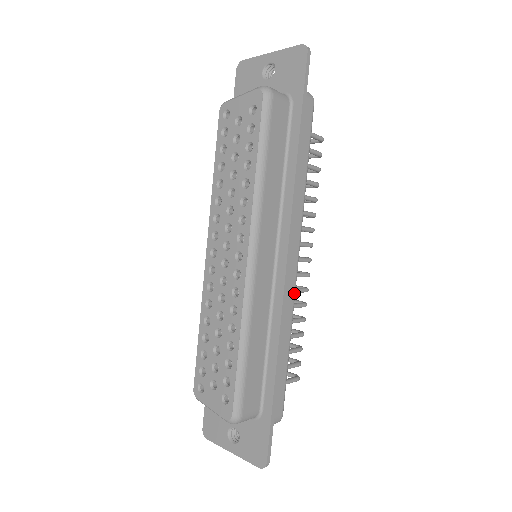
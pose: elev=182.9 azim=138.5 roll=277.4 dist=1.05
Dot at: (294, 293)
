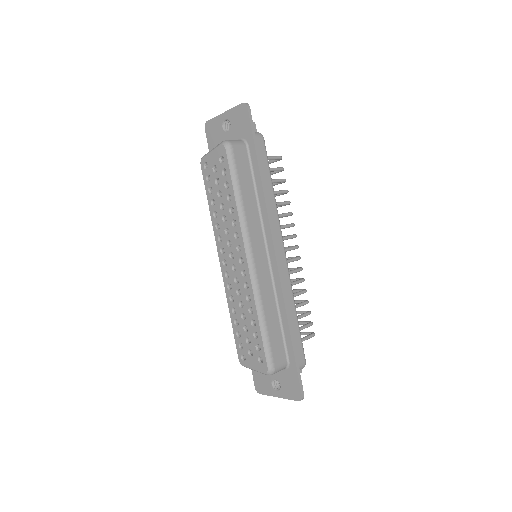
Dot at: (288, 275)
